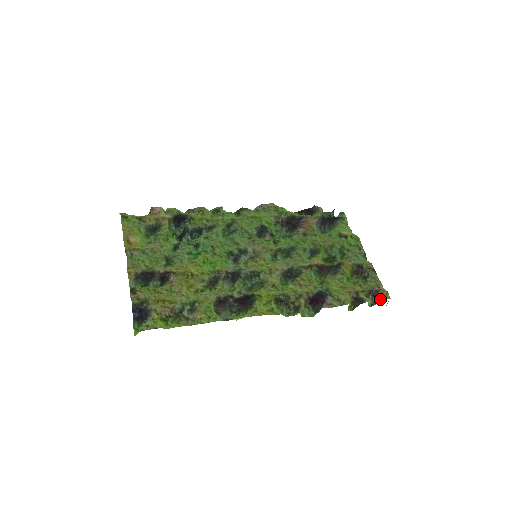
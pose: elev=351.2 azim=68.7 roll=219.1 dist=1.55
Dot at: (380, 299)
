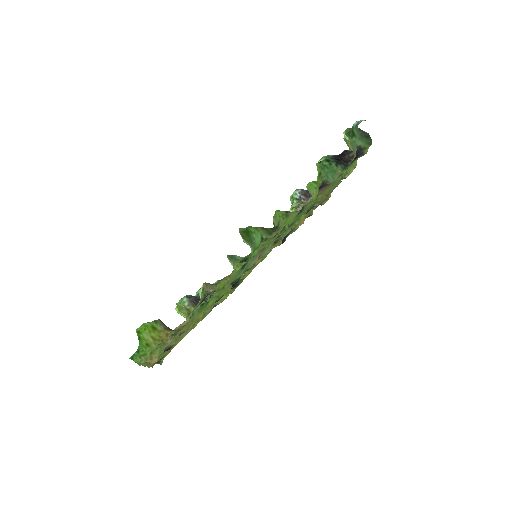
Dot at: (321, 204)
